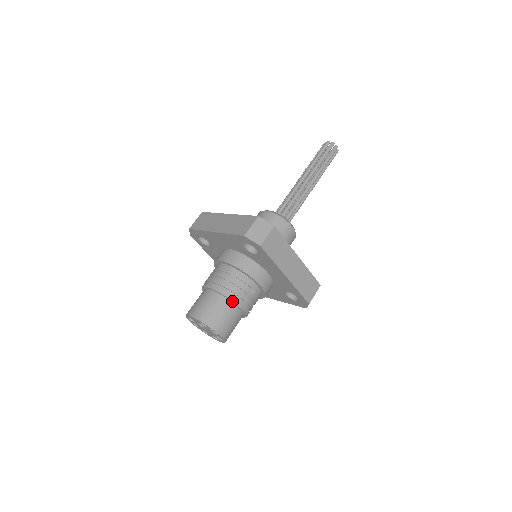
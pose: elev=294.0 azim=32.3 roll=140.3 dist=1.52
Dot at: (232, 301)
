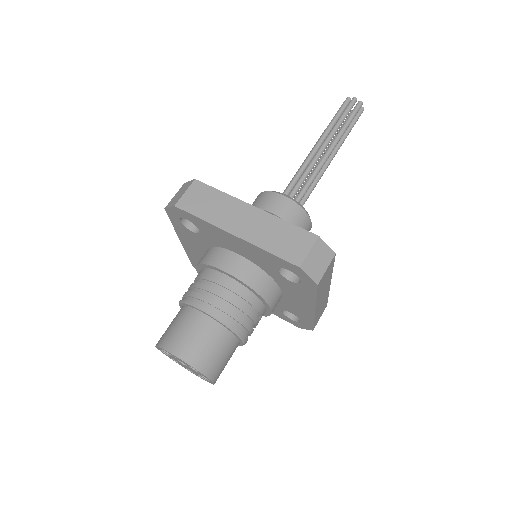
Dot at: (238, 337)
